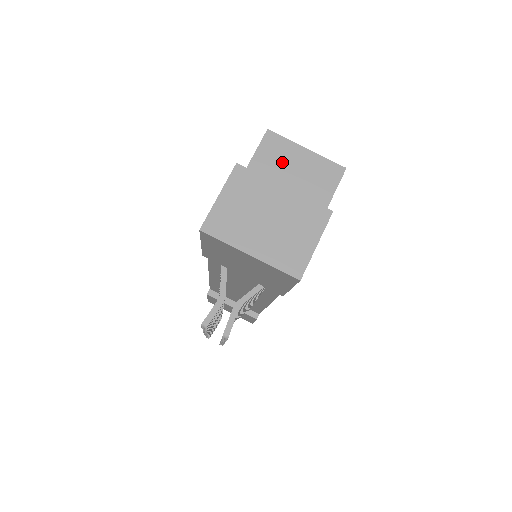
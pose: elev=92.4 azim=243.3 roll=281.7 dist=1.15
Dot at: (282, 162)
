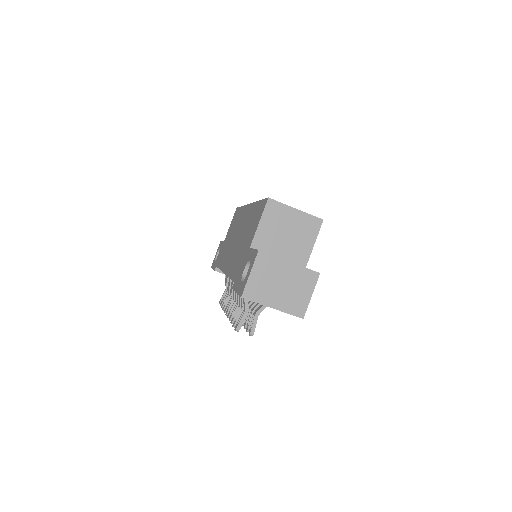
Dot at: (280, 221)
